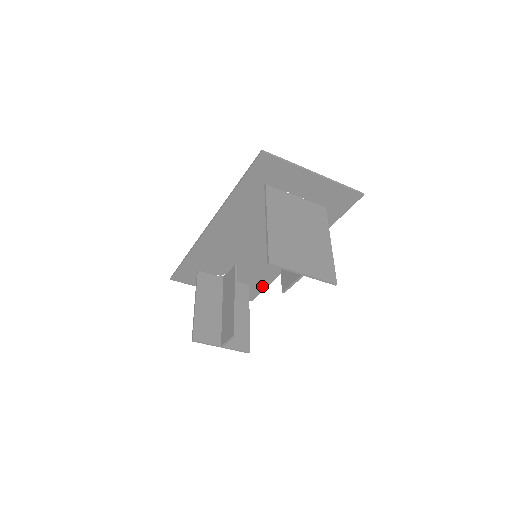
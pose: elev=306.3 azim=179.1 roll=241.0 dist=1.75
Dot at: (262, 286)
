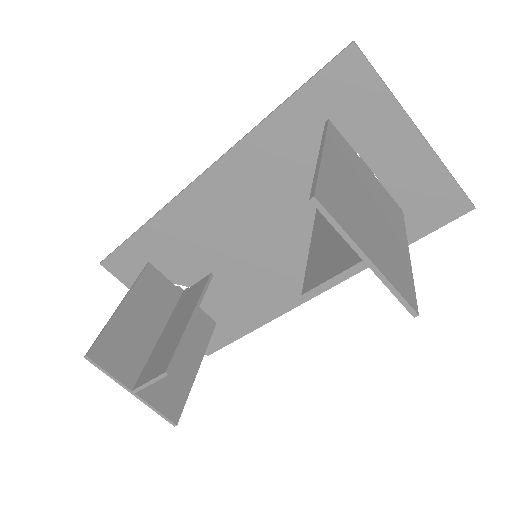
Dot at: (235, 333)
